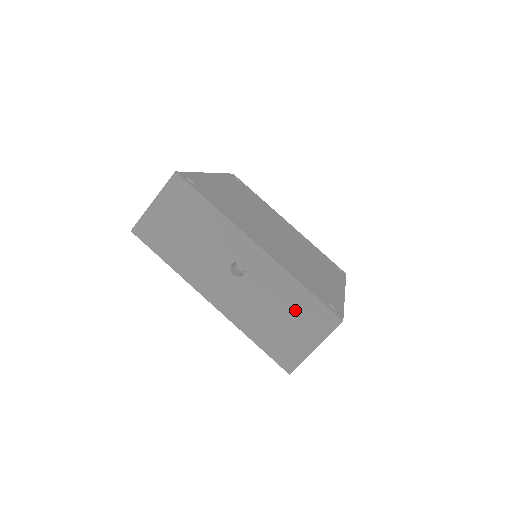
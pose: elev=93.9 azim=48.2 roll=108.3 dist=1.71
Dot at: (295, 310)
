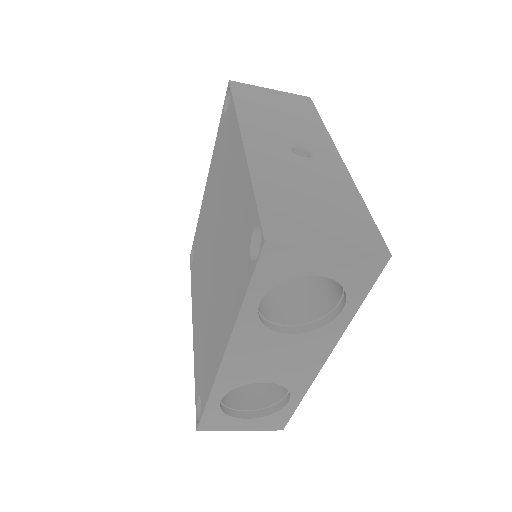
Dot at: (337, 208)
